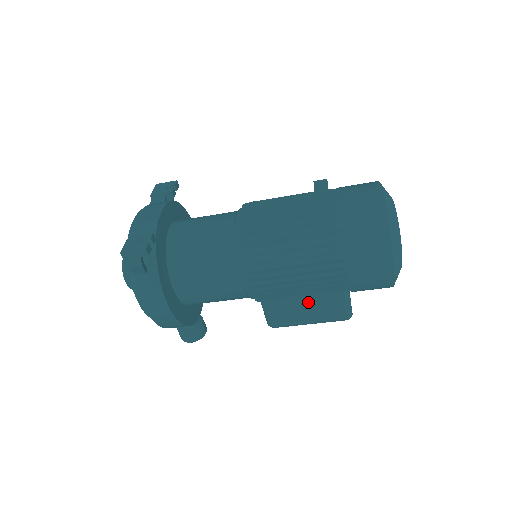
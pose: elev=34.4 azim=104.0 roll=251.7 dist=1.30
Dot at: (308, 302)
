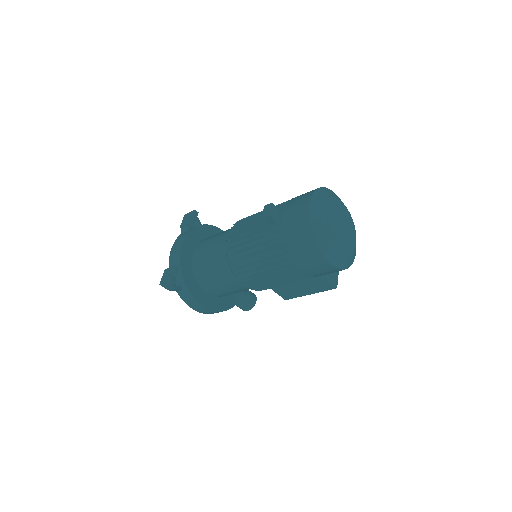
Dot at: (298, 284)
